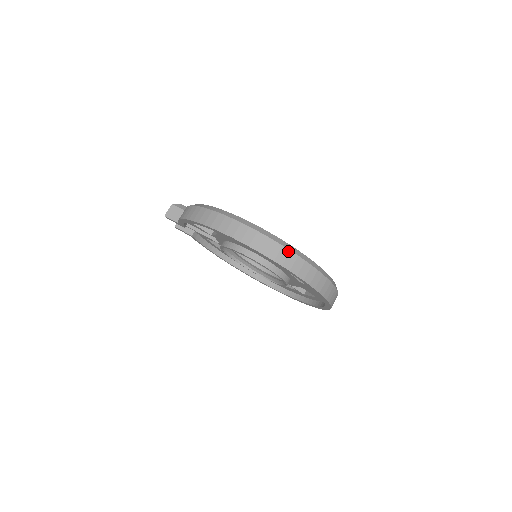
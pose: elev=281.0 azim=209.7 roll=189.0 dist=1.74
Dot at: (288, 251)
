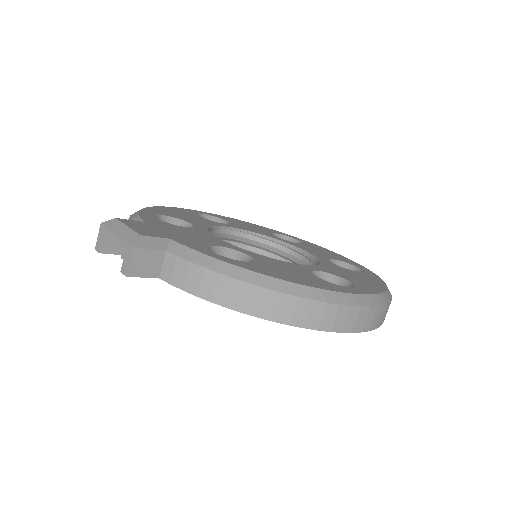
Dot at: occluded
